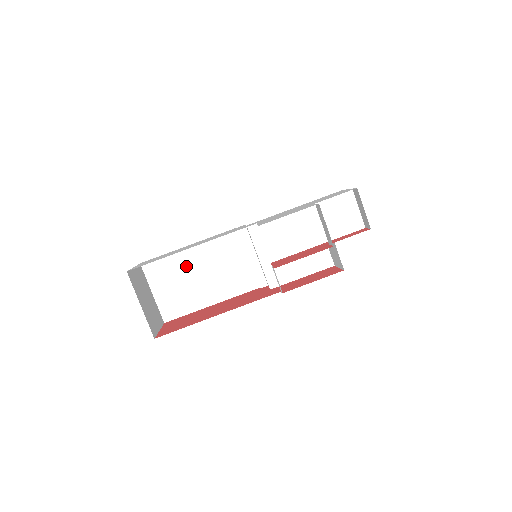
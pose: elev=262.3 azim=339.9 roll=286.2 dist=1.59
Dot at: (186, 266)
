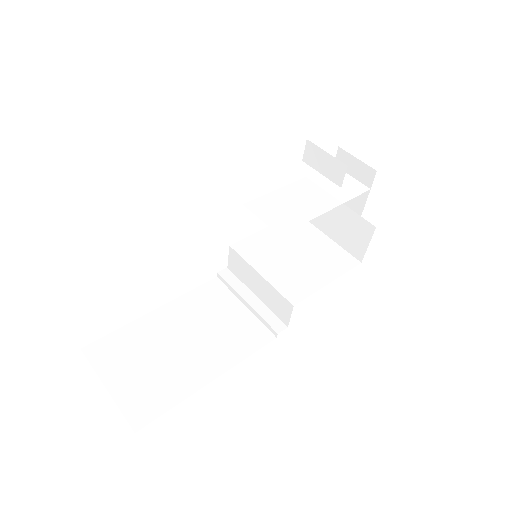
Dot at: (157, 336)
